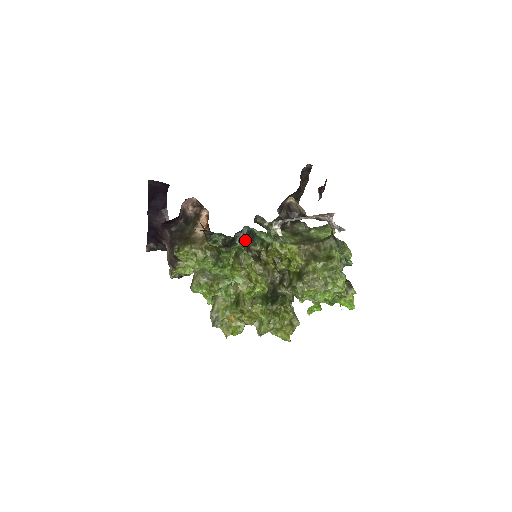
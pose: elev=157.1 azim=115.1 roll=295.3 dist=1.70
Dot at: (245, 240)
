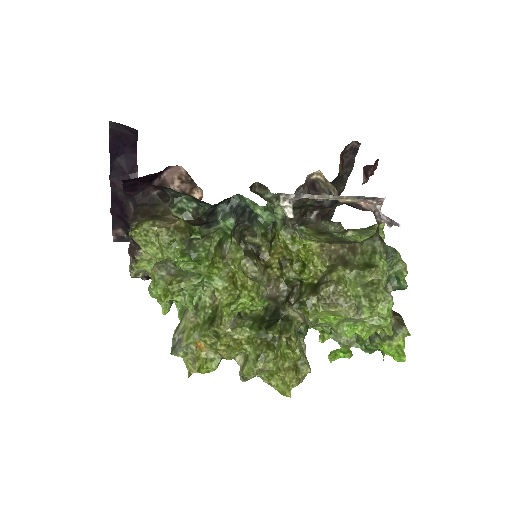
Dot at: (232, 217)
